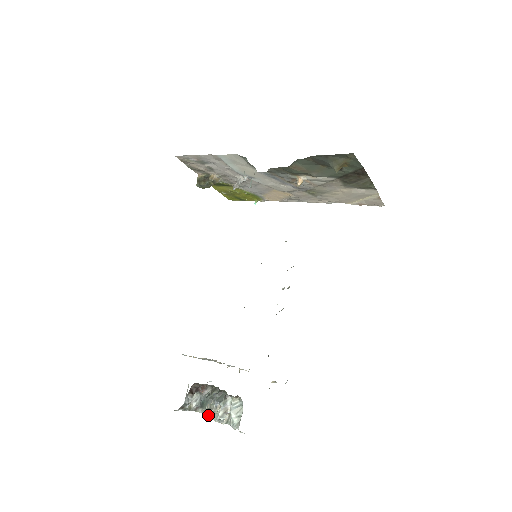
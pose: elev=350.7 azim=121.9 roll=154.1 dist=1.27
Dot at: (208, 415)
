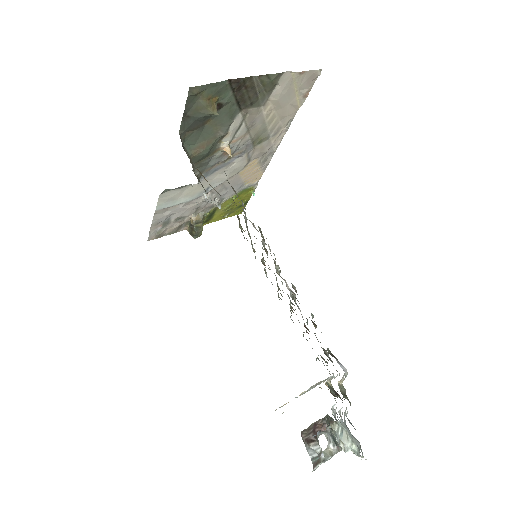
Dot at: occluded
